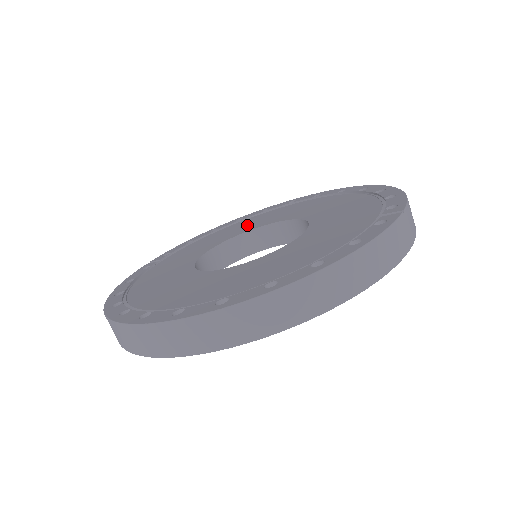
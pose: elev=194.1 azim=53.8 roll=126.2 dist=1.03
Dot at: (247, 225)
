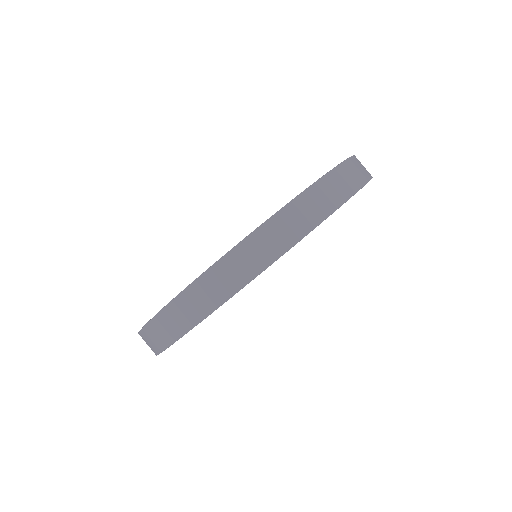
Dot at: occluded
